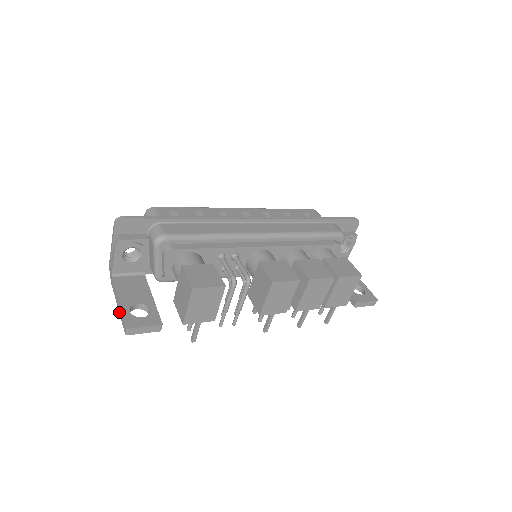
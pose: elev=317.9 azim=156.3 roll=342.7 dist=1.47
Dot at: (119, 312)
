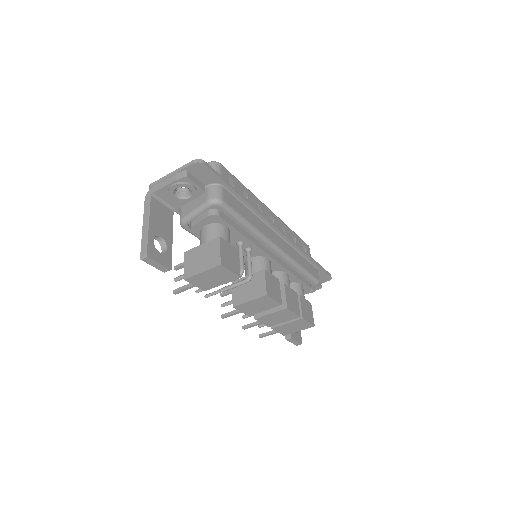
Dot at: (143, 233)
